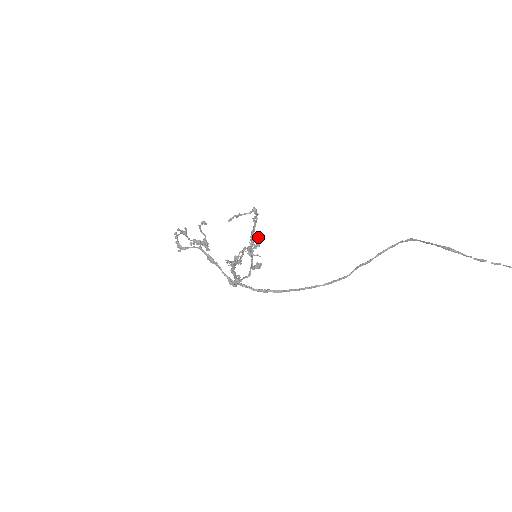
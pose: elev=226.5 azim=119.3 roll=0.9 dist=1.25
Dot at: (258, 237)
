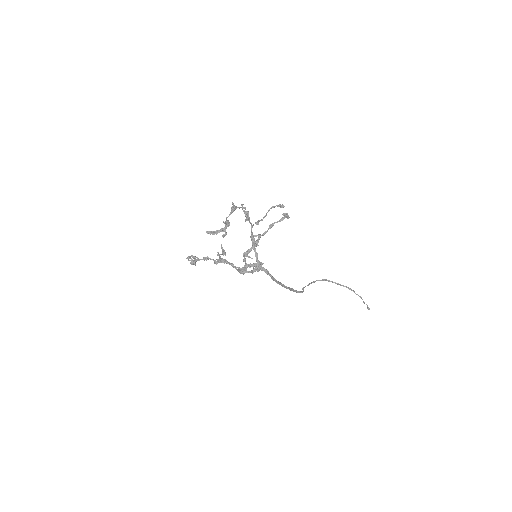
Dot at: occluded
